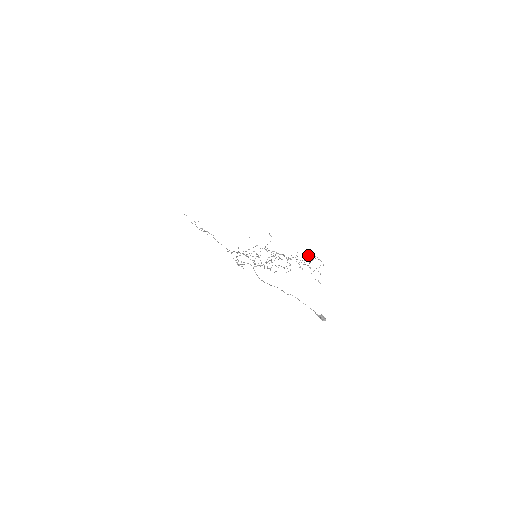
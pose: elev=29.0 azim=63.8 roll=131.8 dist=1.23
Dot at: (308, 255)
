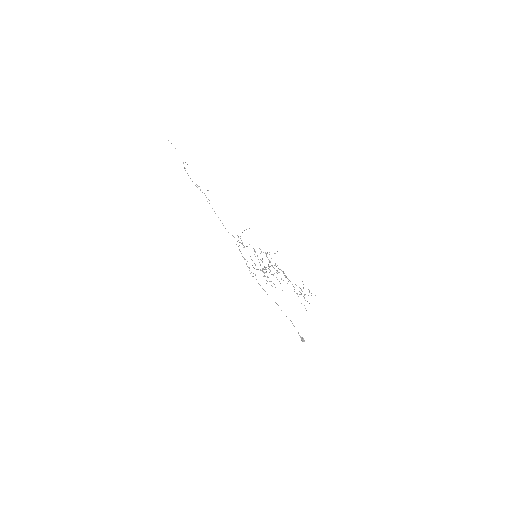
Dot at: occluded
